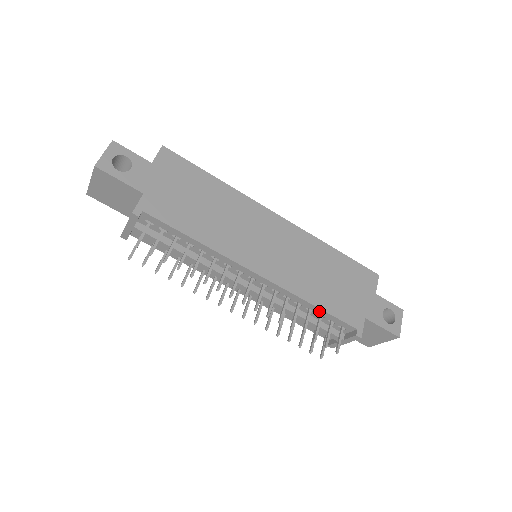
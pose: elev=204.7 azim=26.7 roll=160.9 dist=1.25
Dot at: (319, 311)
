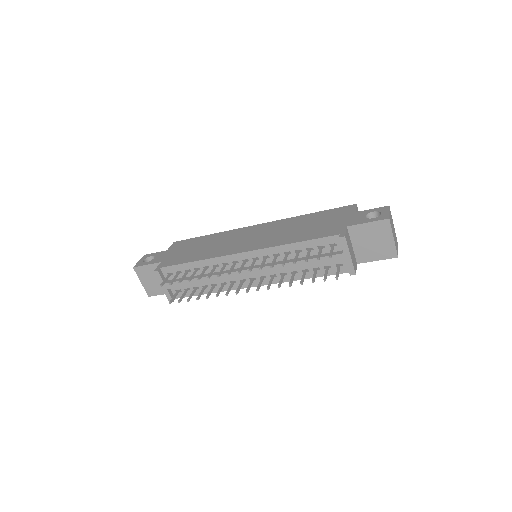
Dot at: (303, 245)
